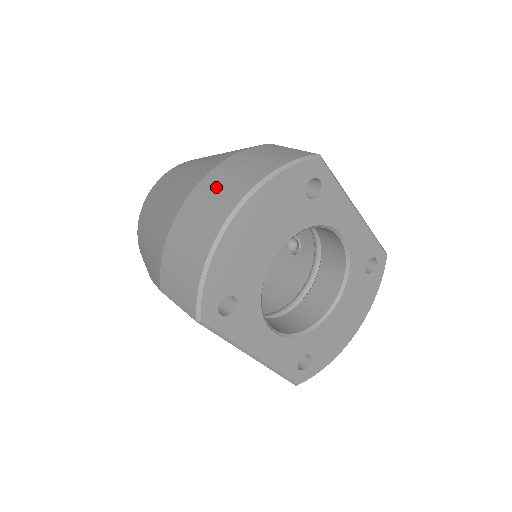
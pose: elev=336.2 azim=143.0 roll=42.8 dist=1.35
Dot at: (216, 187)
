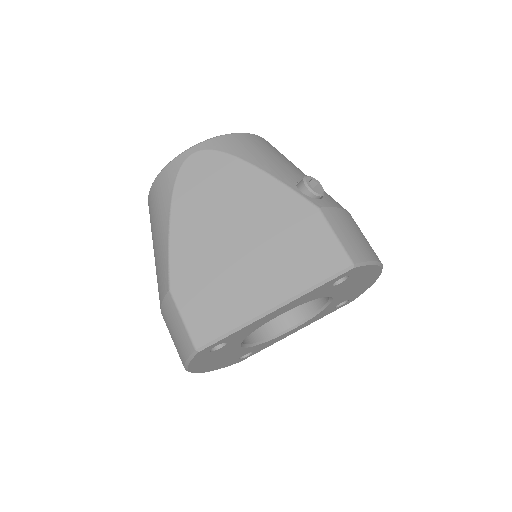
Dot at: occluded
